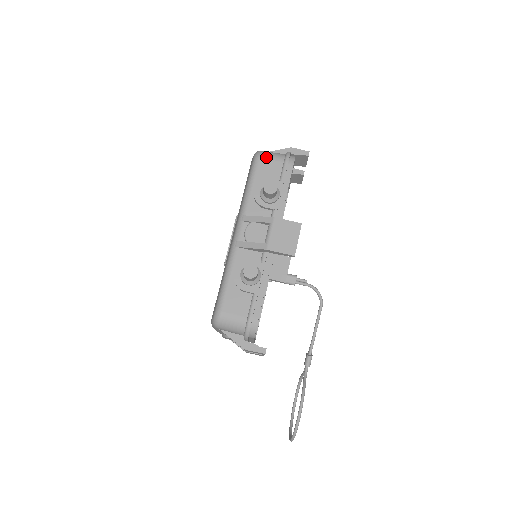
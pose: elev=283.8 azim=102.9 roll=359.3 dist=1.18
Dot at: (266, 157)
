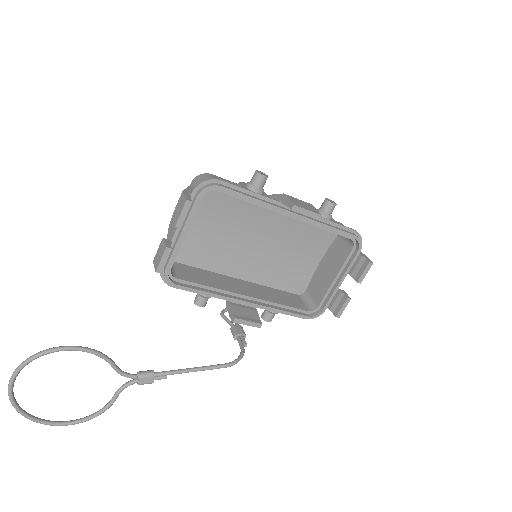
Dot at: occluded
